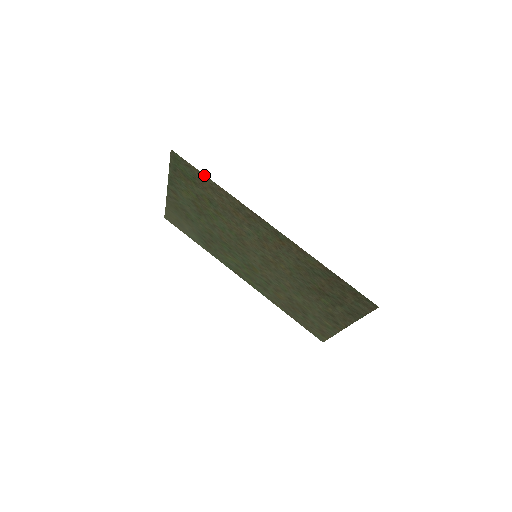
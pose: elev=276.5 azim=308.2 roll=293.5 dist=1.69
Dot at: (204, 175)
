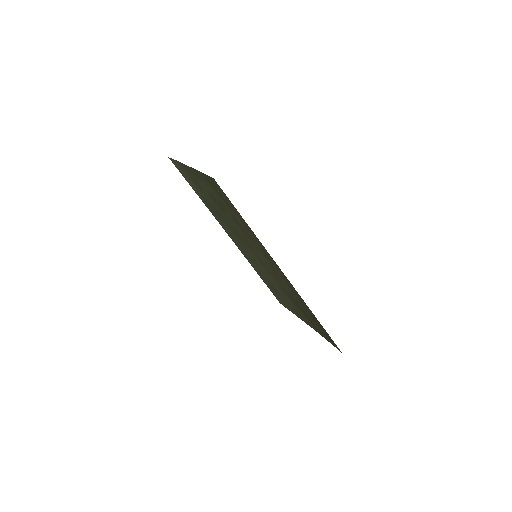
Dot at: (240, 215)
